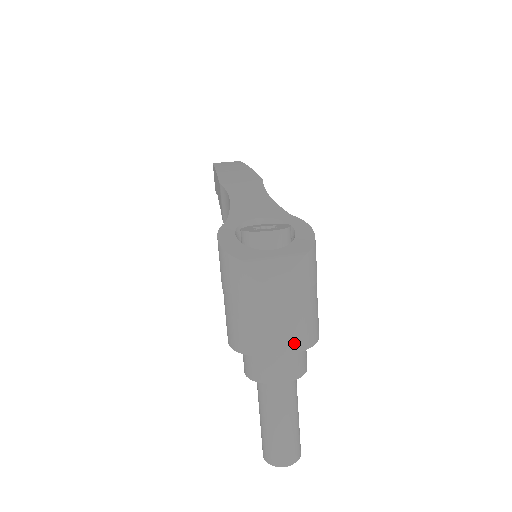
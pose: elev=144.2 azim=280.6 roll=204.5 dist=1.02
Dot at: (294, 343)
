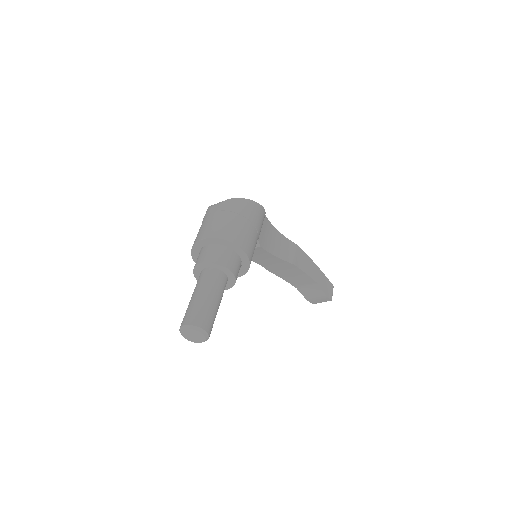
Dot at: (210, 233)
